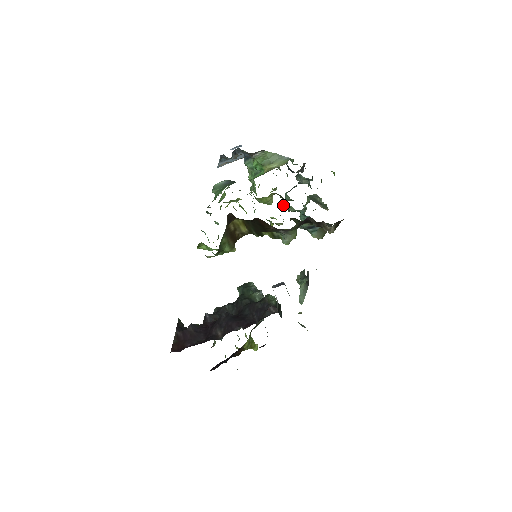
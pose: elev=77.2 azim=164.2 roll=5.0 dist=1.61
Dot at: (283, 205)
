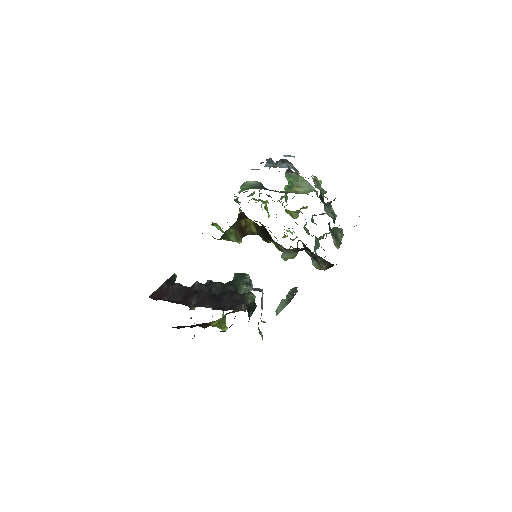
Dot at: occluded
